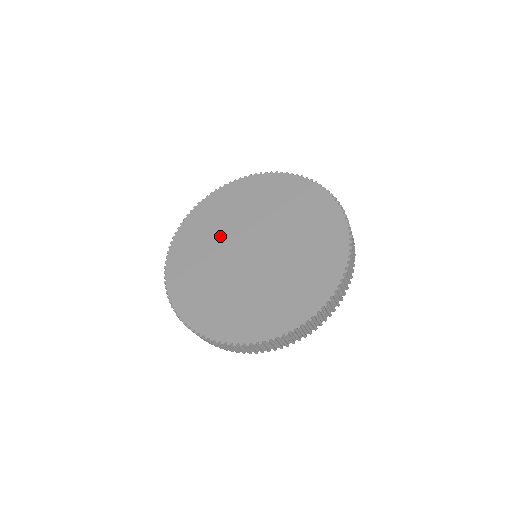
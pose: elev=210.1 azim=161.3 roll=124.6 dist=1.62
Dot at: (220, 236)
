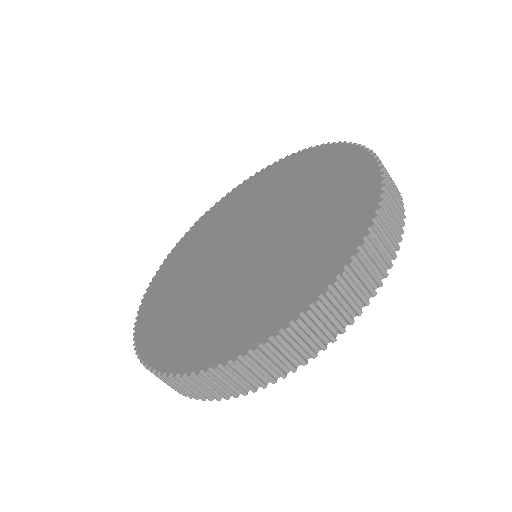
Dot at: (214, 239)
